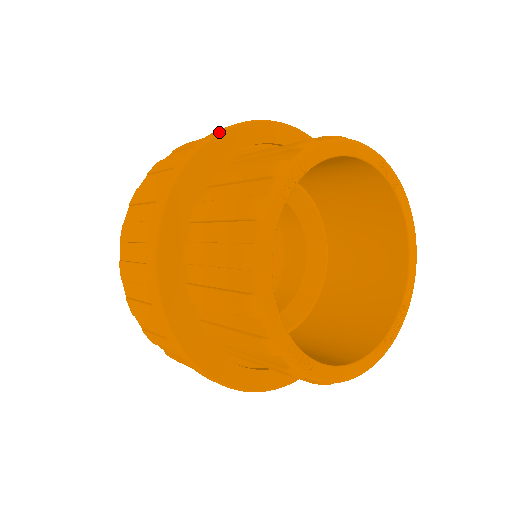
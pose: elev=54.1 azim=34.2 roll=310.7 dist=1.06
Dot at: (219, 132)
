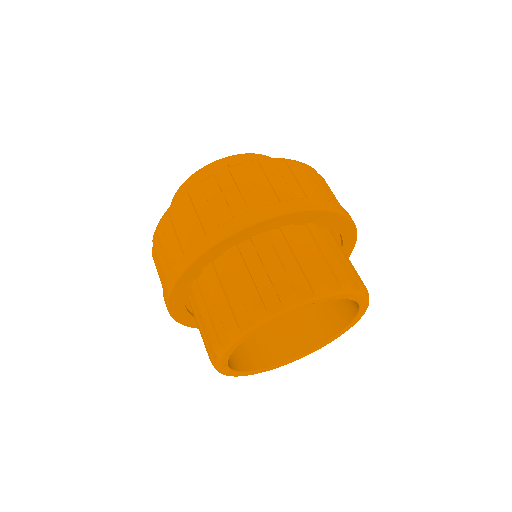
Dot at: (320, 209)
